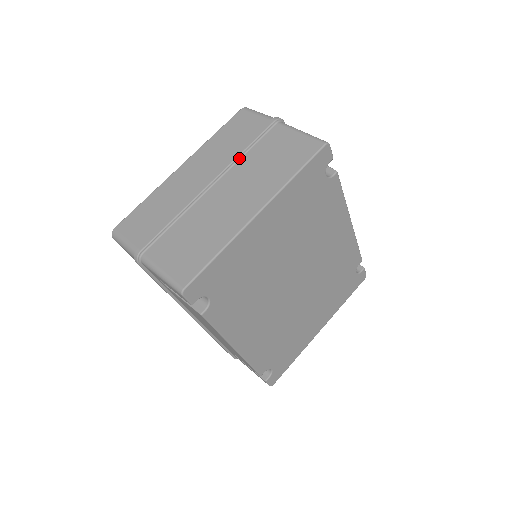
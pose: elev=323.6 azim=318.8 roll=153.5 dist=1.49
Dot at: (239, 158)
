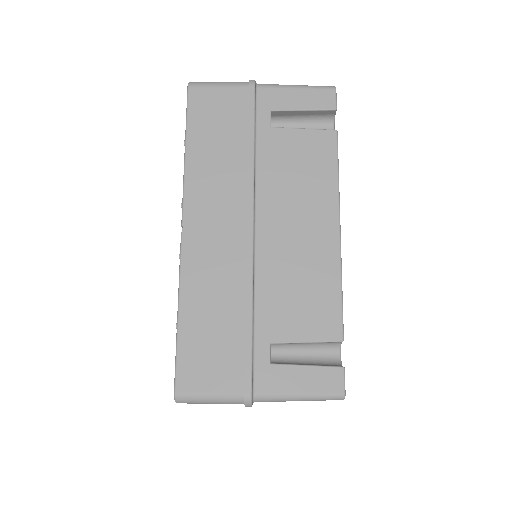
Dot at: occluded
